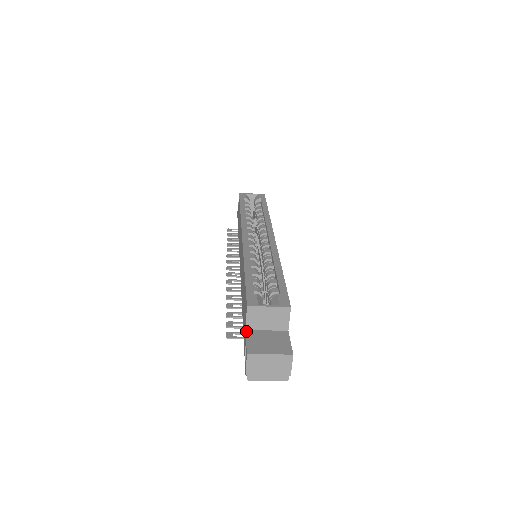
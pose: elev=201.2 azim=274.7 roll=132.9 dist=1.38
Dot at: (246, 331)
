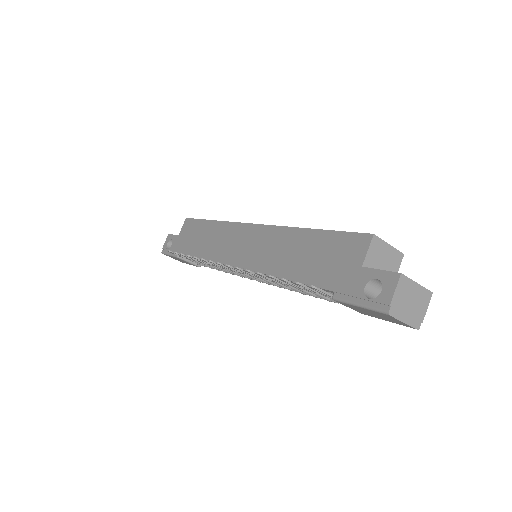
Dot at: (365, 266)
